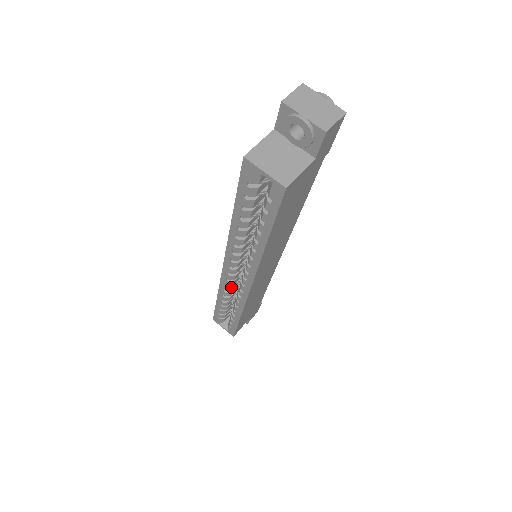
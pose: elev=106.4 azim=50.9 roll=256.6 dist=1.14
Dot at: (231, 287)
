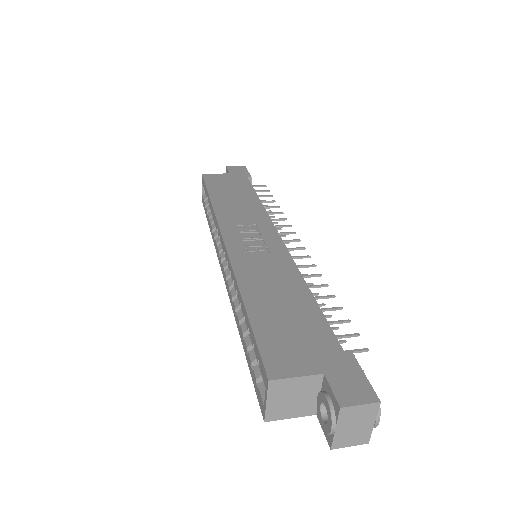
Dot at: occluded
